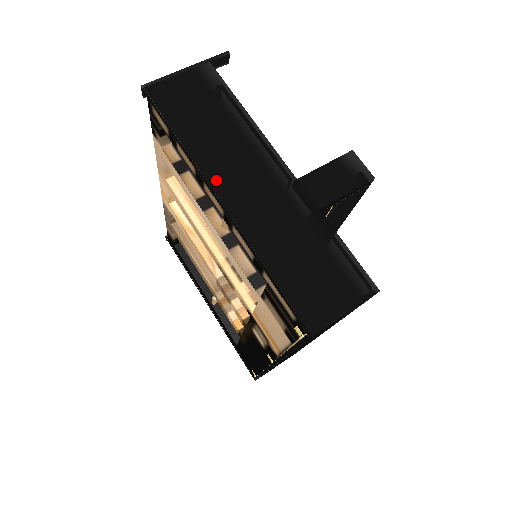
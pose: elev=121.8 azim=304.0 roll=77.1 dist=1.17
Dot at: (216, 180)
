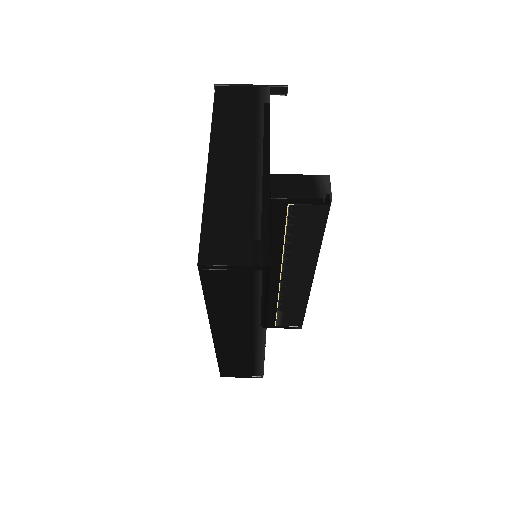
Dot at: (215, 150)
